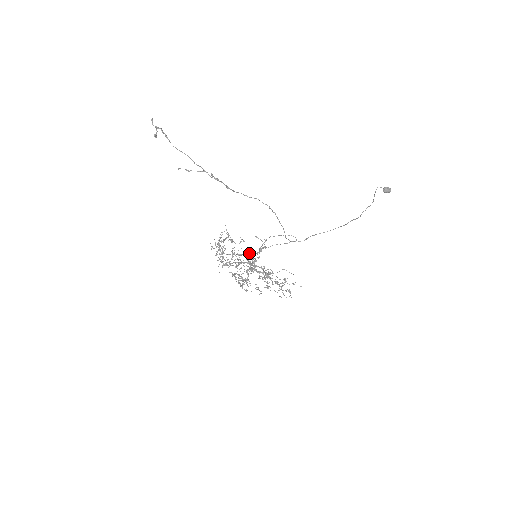
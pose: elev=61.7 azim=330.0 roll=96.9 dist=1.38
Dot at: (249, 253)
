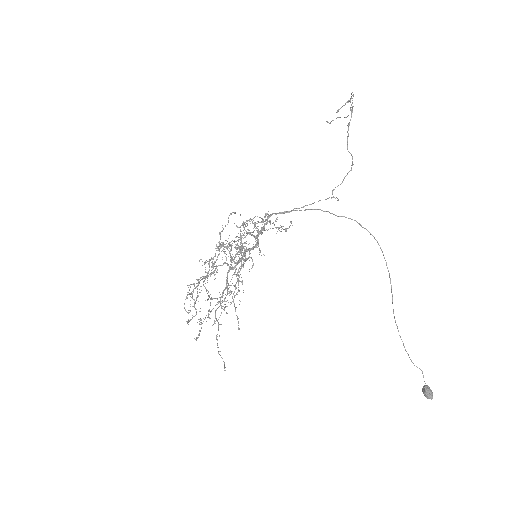
Dot at: (272, 213)
